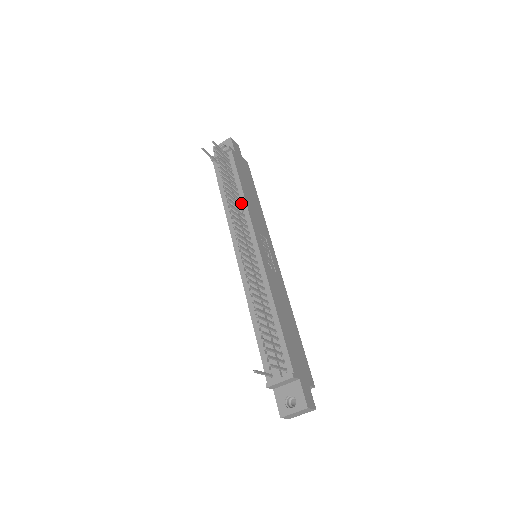
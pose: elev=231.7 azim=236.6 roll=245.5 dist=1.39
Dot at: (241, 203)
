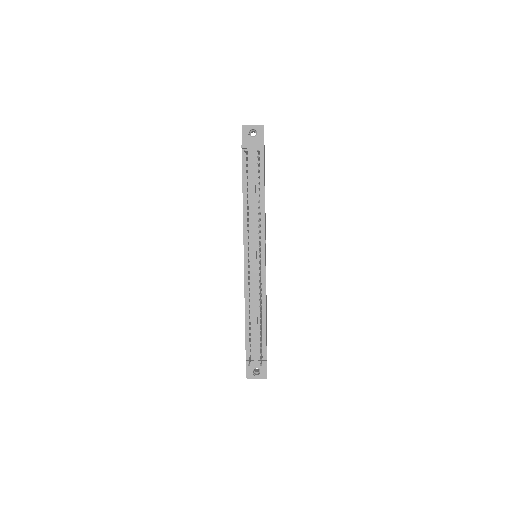
Dot at: (260, 211)
